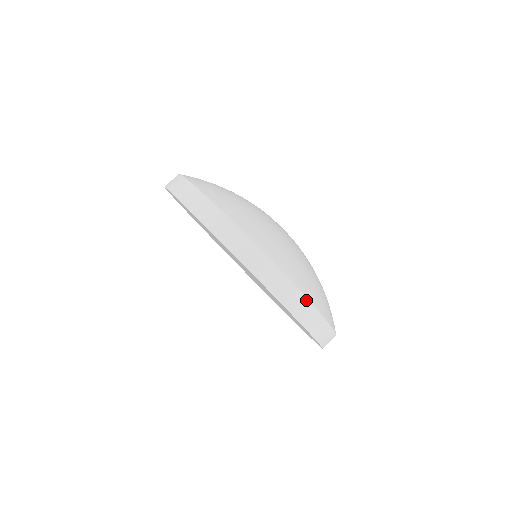
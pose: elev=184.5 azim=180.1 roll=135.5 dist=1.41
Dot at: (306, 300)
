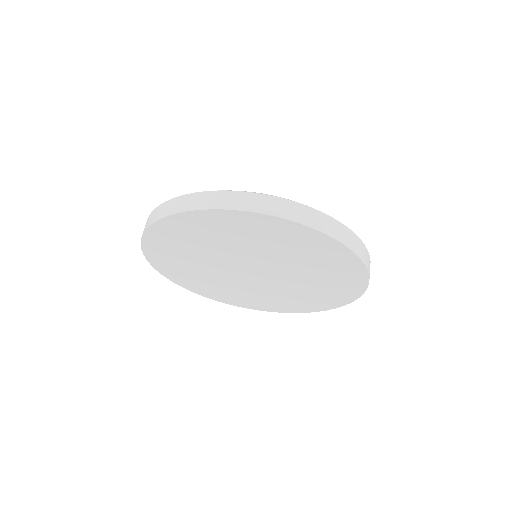
Dot at: (210, 193)
